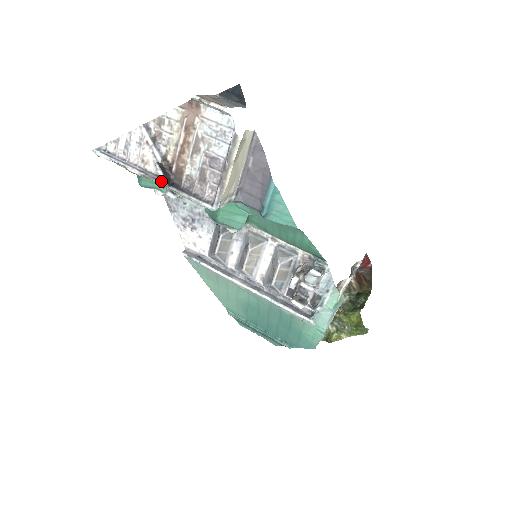
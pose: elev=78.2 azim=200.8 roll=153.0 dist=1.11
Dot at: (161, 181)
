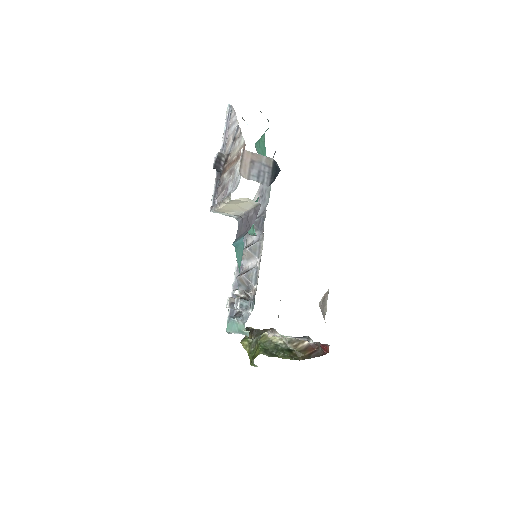
Dot at: occluded
